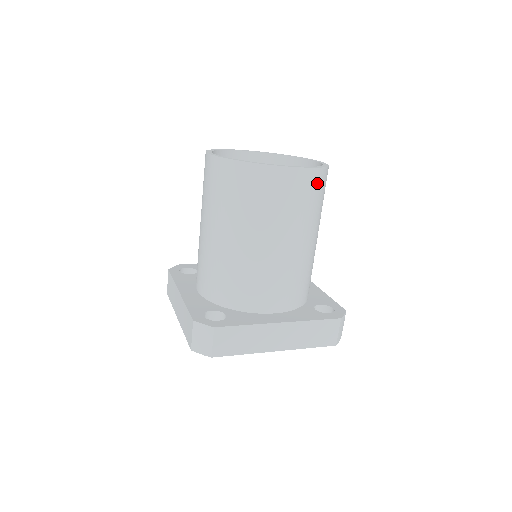
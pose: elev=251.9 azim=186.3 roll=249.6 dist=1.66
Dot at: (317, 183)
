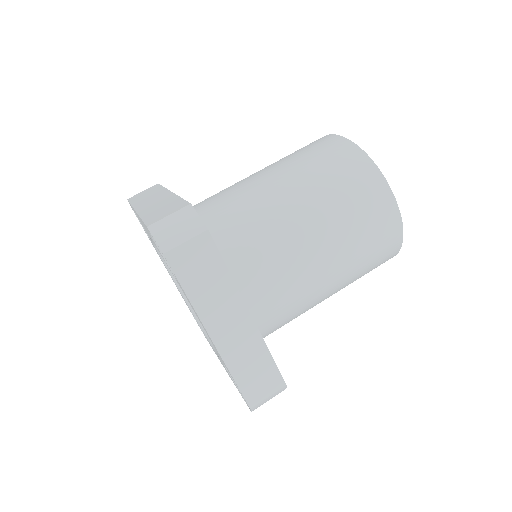
Dot at: (389, 249)
